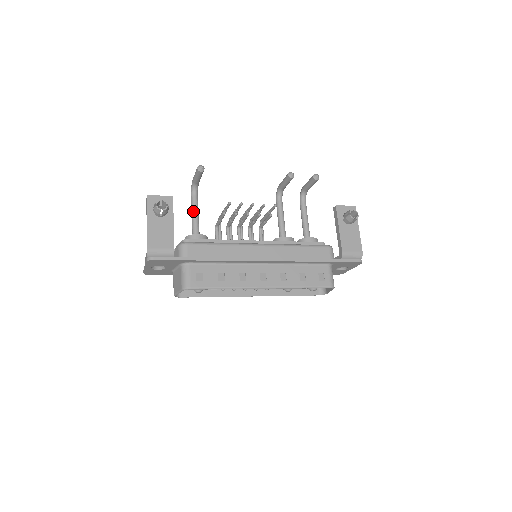
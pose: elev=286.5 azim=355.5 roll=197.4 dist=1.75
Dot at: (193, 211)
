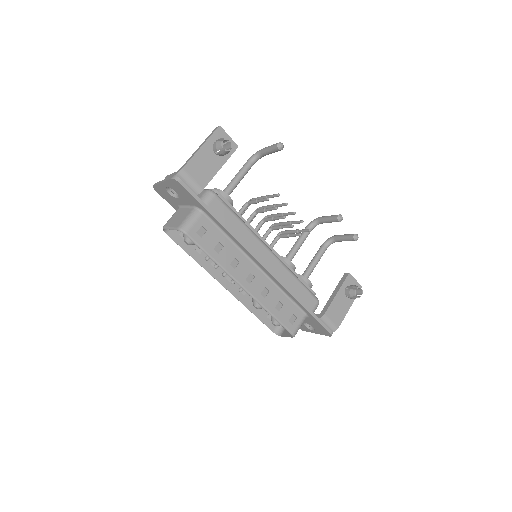
Dot at: (239, 174)
